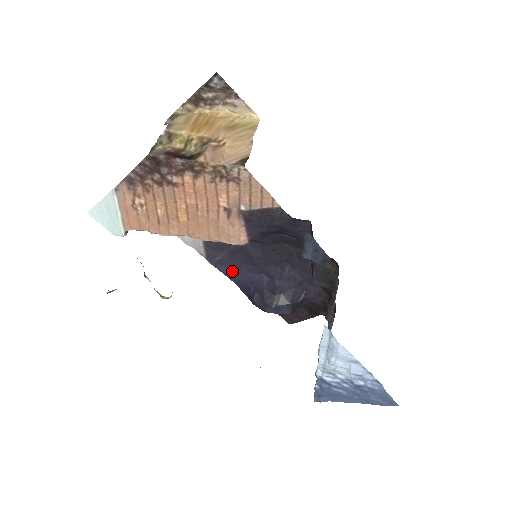
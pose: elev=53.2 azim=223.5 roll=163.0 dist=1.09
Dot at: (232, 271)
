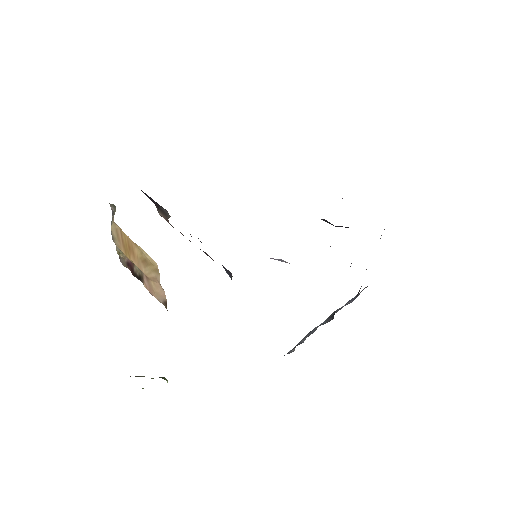
Dot at: occluded
